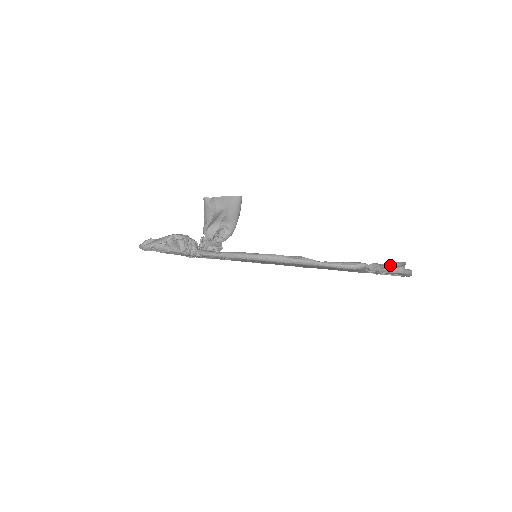
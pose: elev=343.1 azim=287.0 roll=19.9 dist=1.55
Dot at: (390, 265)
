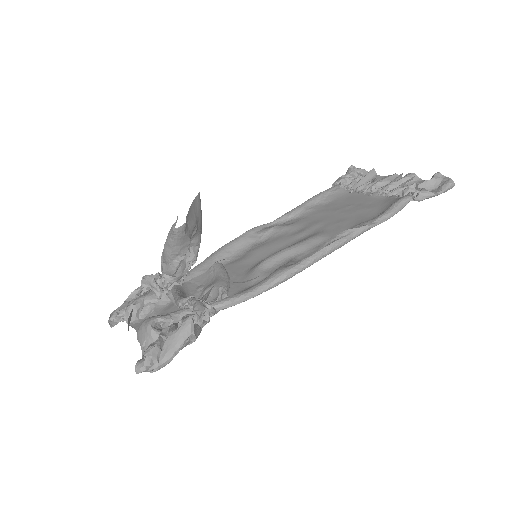
Dot at: (429, 184)
